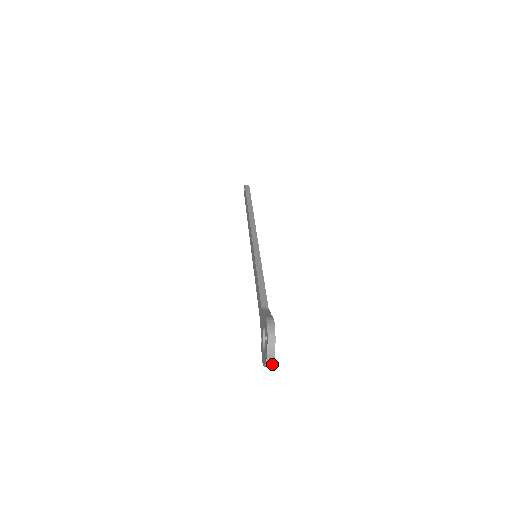
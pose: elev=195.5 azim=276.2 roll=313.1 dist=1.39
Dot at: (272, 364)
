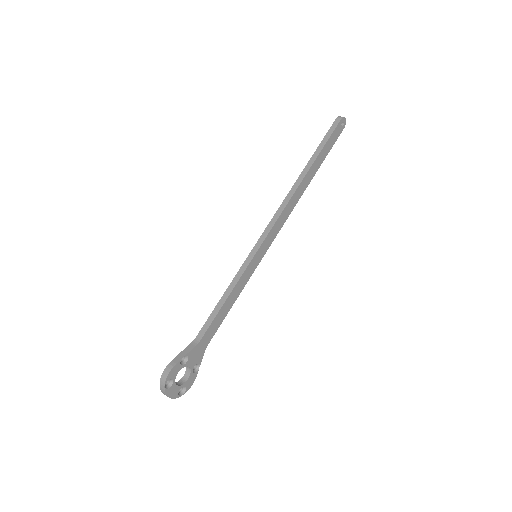
Dot at: (174, 398)
